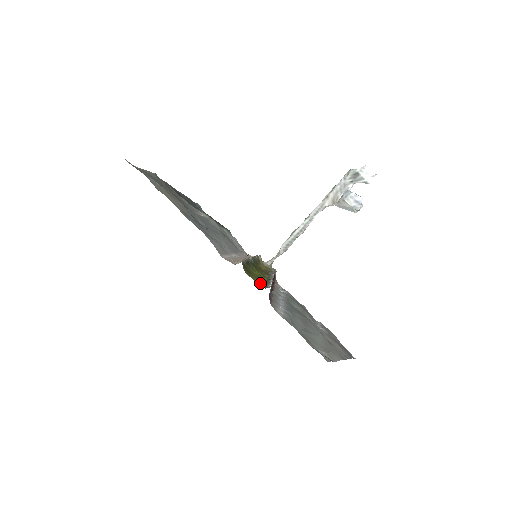
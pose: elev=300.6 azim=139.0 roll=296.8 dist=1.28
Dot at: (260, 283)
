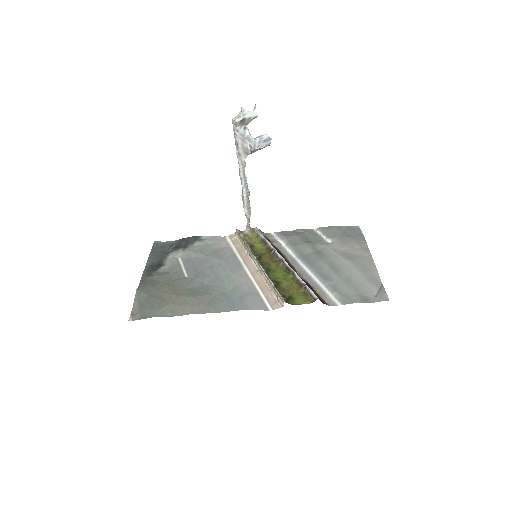
Dot at: (305, 297)
